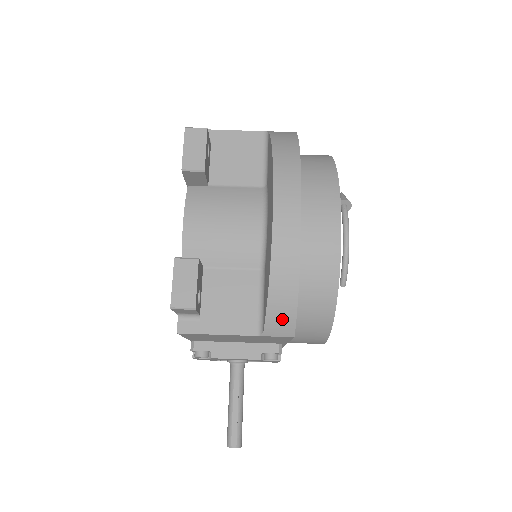
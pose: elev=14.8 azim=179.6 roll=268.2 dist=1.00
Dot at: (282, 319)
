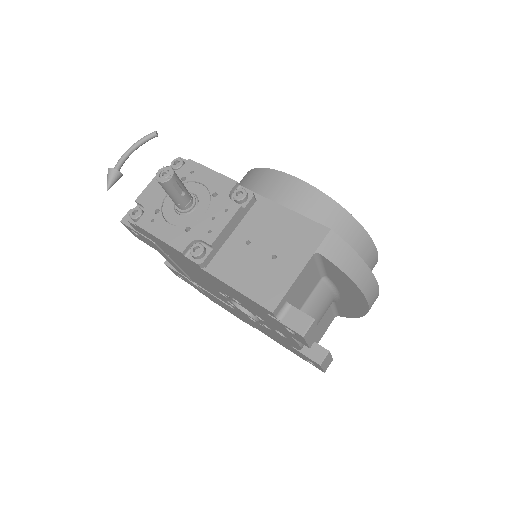
Dot at: occluded
